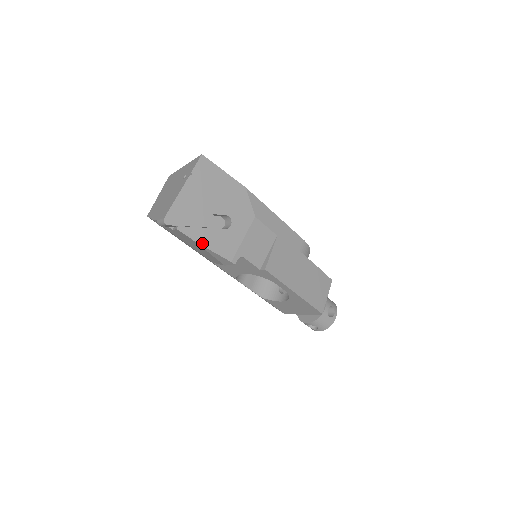
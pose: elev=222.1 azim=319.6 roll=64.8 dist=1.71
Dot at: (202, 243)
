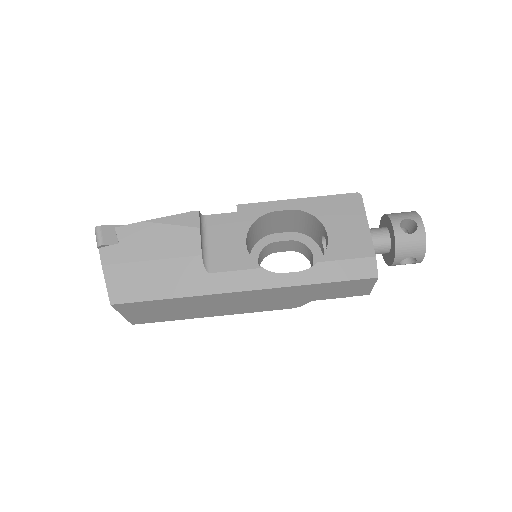
Dot at: (149, 221)
